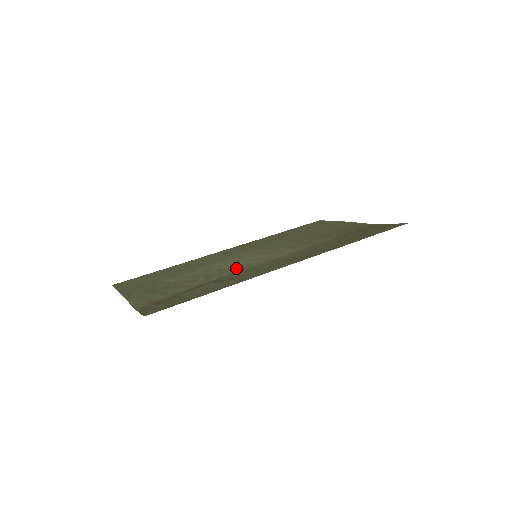
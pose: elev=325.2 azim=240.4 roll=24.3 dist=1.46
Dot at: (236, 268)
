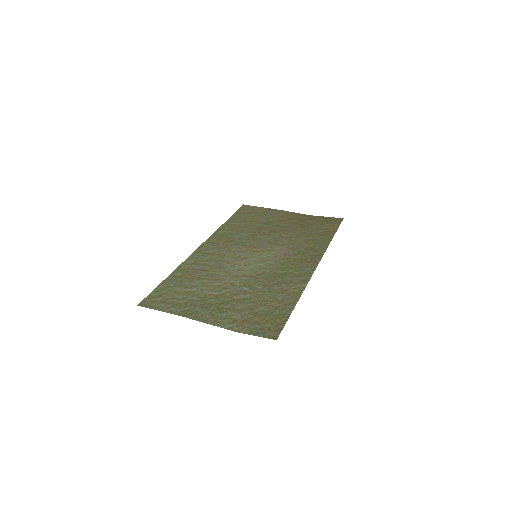
Dot at: (261, 273)
